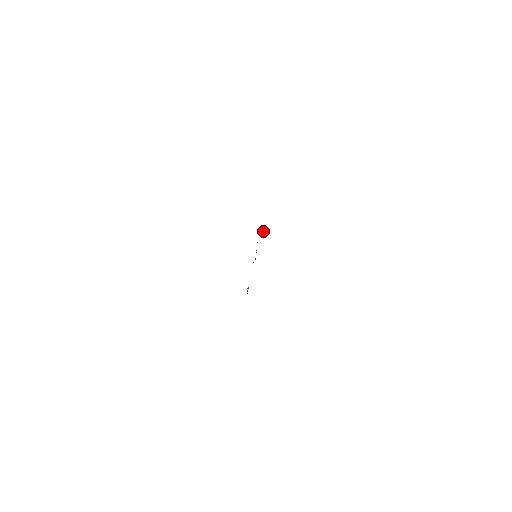
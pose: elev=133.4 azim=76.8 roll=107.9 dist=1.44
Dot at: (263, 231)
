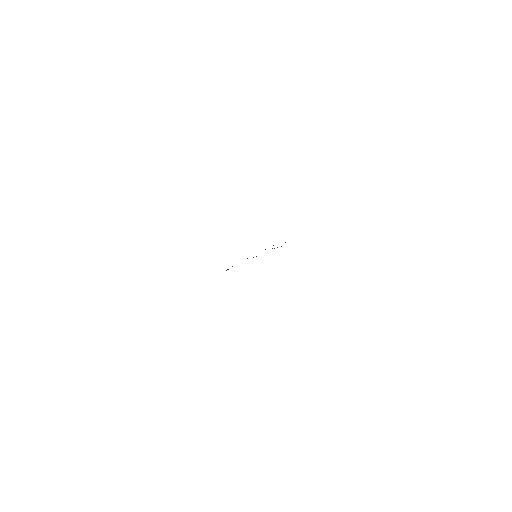
Dot at: occluded
